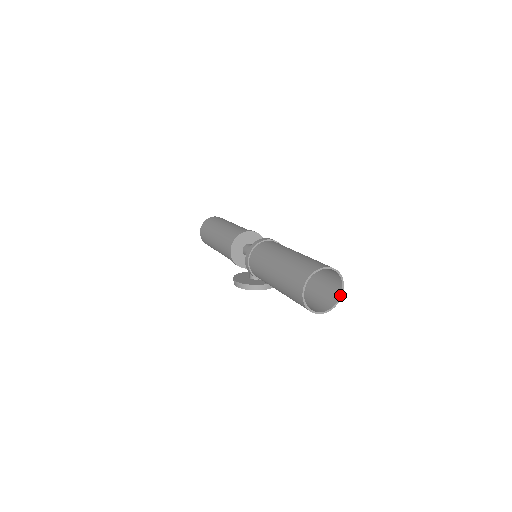
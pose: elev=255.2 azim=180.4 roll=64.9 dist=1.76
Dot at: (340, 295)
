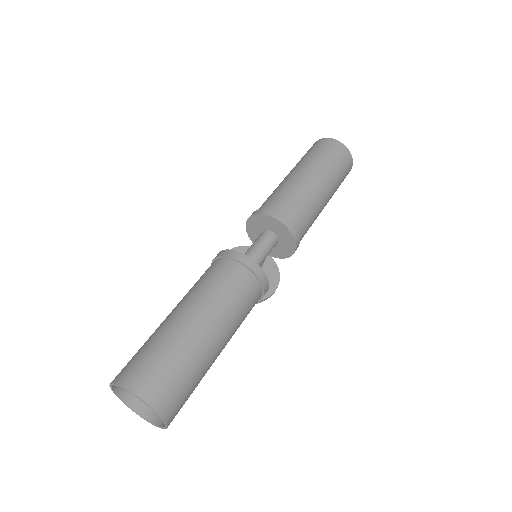
Dot at: (163, 426)
